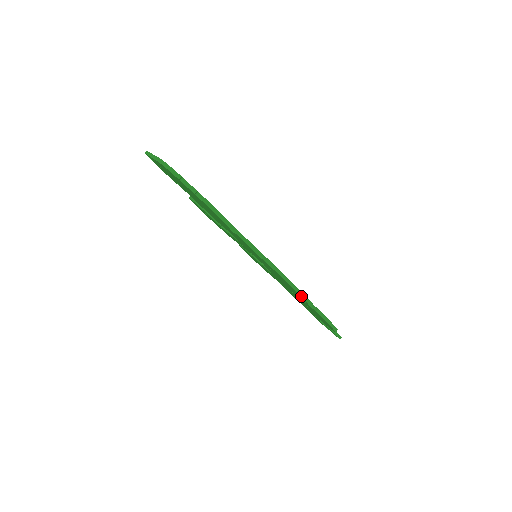
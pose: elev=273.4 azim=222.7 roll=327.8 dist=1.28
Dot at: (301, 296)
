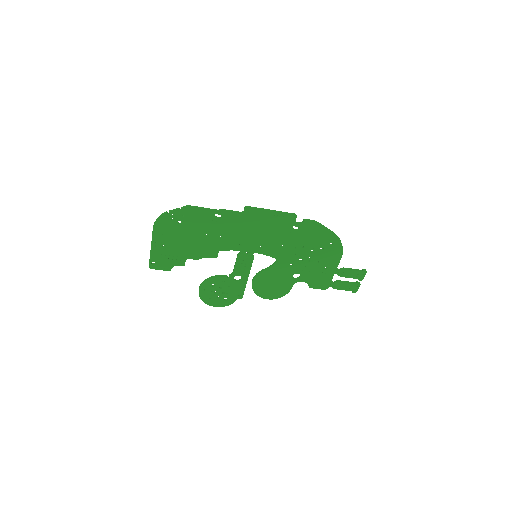
Dot at: (284, 213)
